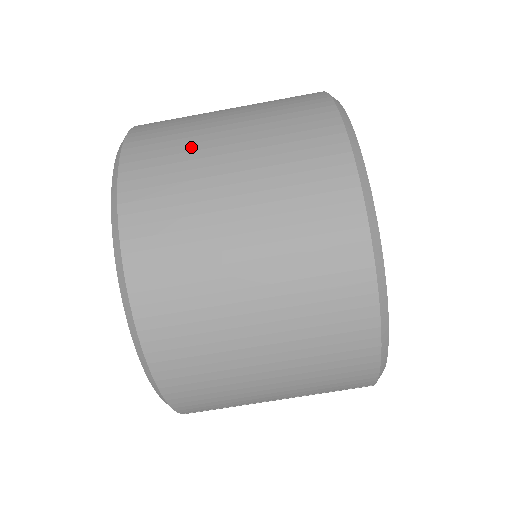
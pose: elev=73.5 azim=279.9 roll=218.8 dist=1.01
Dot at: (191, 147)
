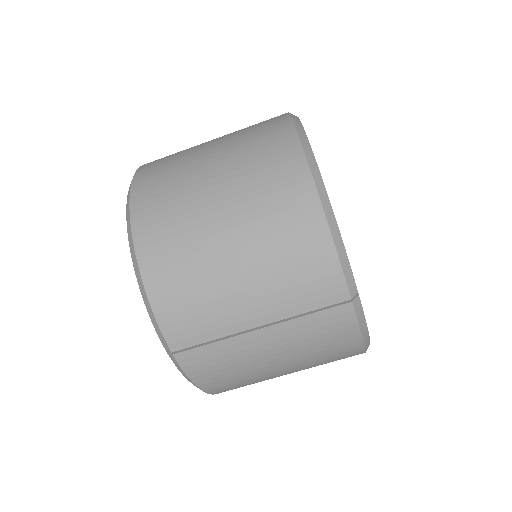
Dot at: occluded
